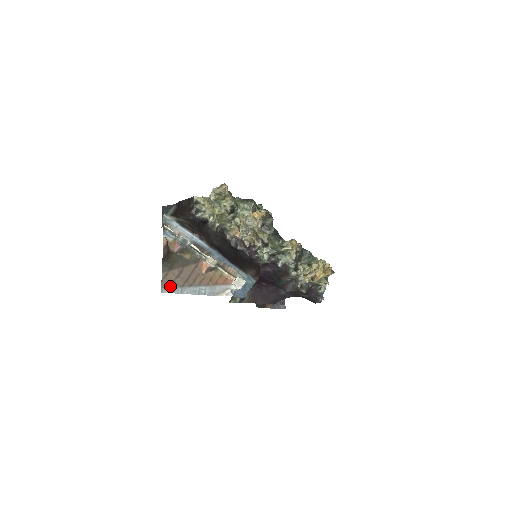
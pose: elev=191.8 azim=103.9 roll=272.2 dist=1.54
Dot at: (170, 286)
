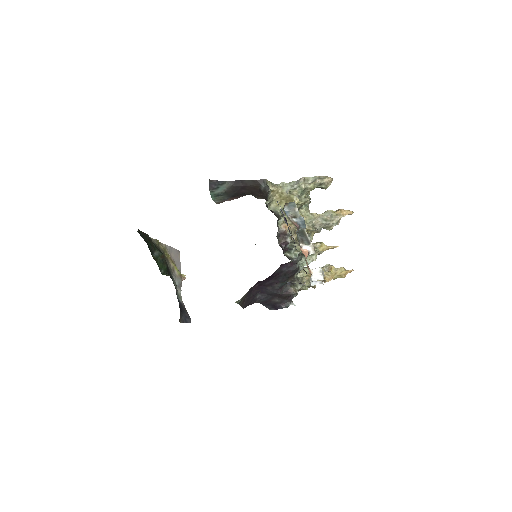
Dot at: occluded
